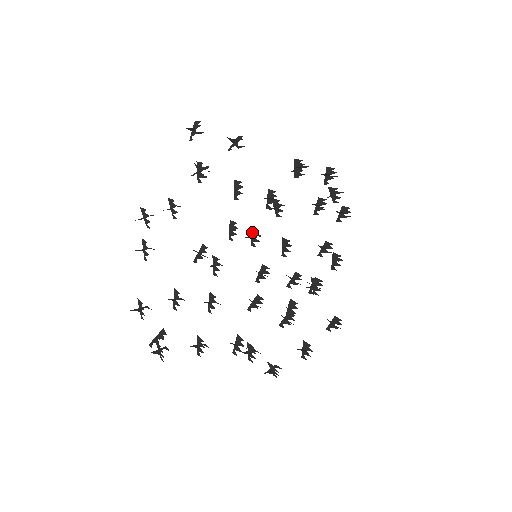
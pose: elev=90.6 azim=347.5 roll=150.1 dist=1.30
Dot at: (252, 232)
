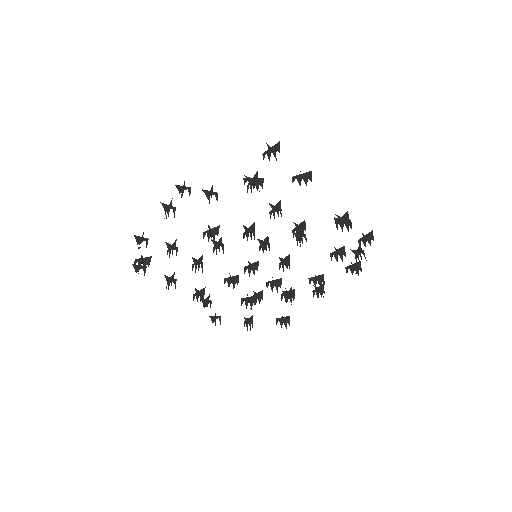
Dot at: (266, 240)
